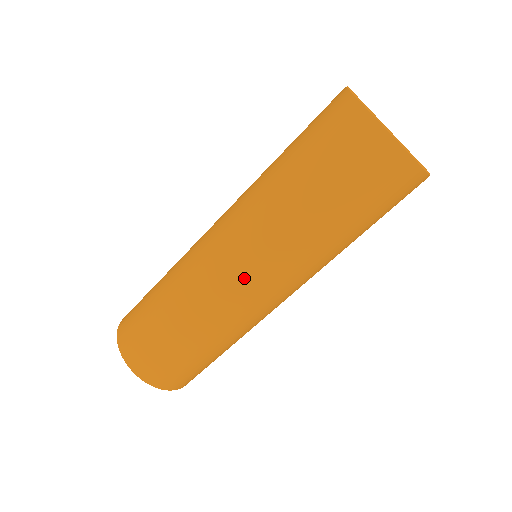
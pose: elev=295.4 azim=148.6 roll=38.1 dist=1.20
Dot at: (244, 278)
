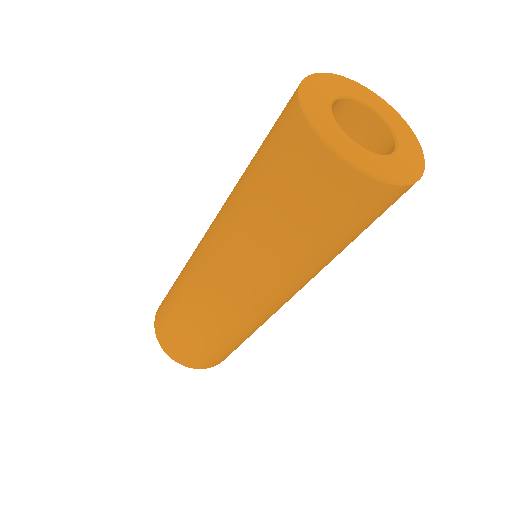
Dot at: (232, 293)
